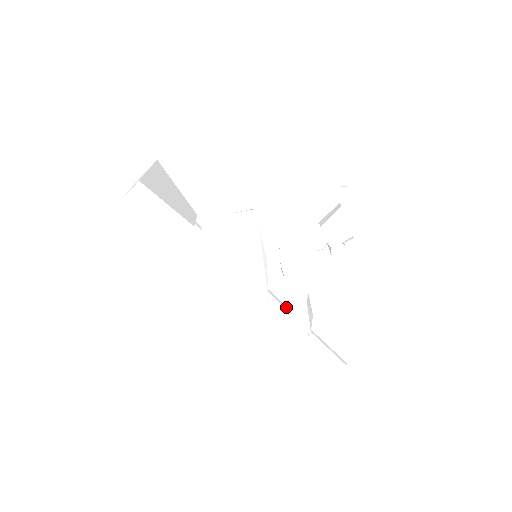
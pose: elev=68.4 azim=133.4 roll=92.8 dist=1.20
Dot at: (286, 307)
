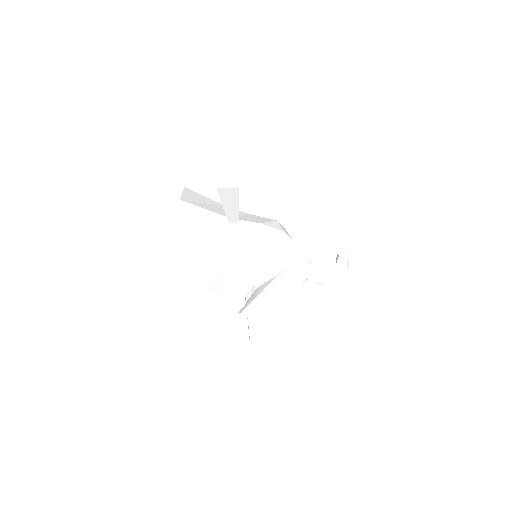
Dot at: occluded
